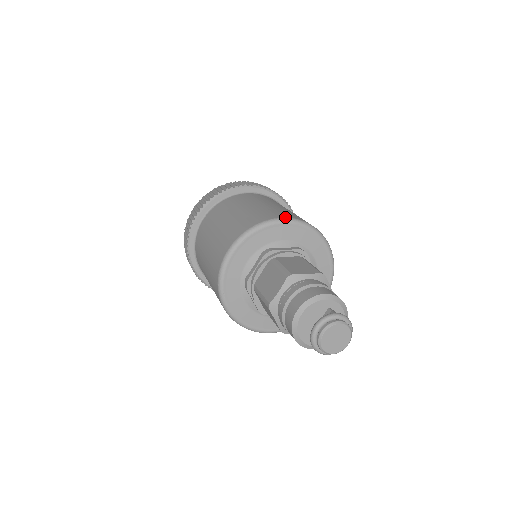
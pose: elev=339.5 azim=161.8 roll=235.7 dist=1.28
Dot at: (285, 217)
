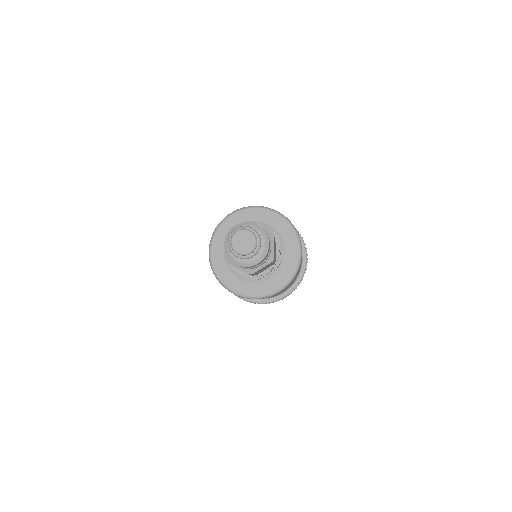
Dot at: (231, 213)
